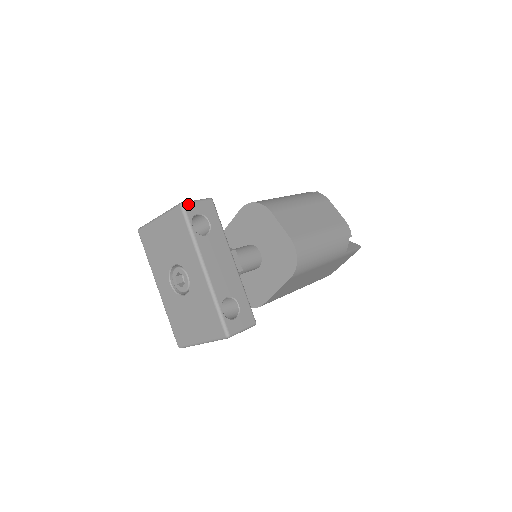
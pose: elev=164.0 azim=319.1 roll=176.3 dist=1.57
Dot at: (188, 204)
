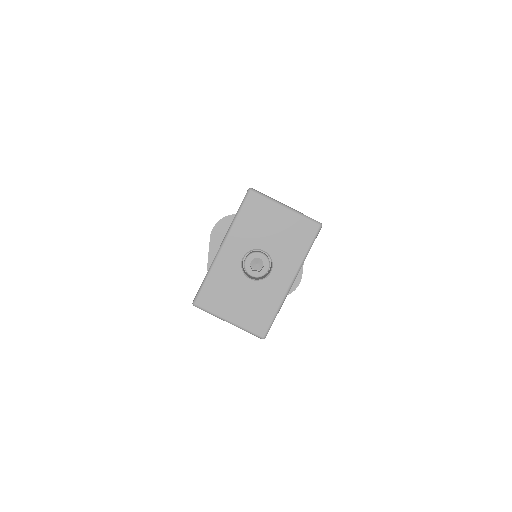
Dot at: (321, 227)
